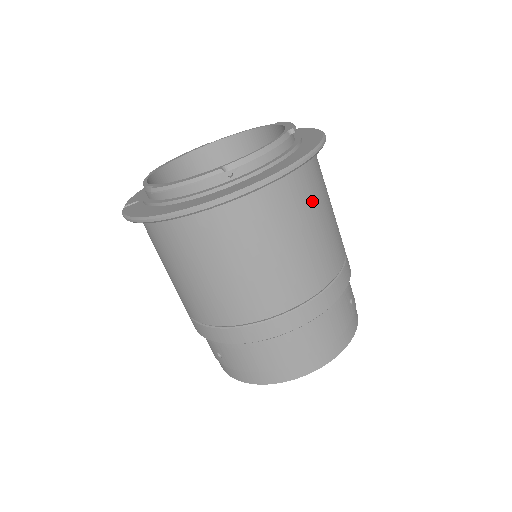
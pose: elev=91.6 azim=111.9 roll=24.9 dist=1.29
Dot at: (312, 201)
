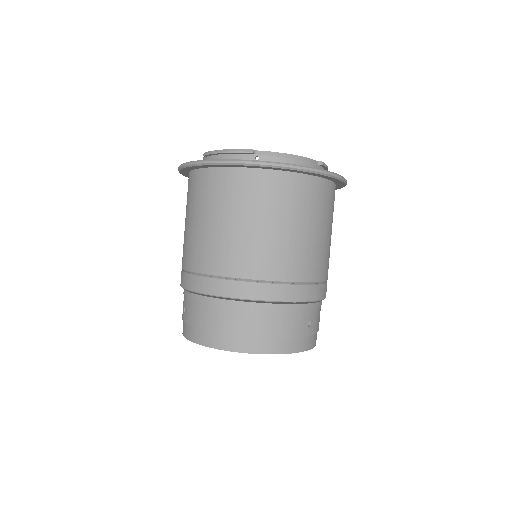
Dot at: (308, 210)
